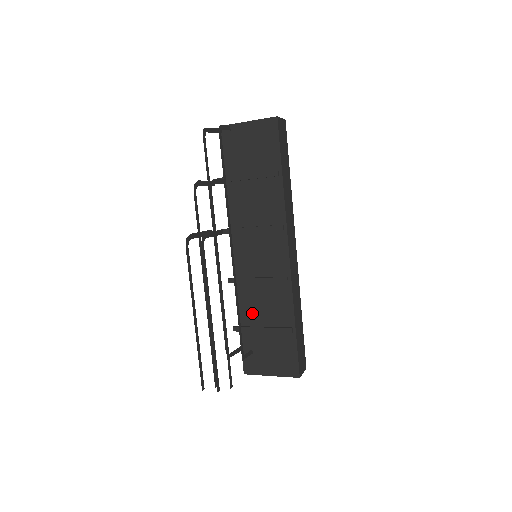
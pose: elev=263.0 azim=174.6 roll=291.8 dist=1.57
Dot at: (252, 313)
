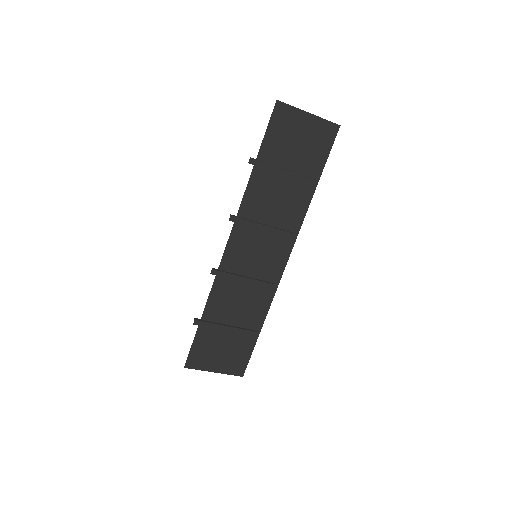
Dot at: (222, 310)
